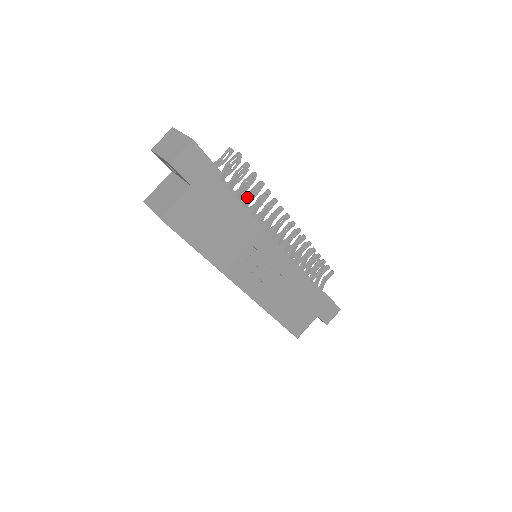
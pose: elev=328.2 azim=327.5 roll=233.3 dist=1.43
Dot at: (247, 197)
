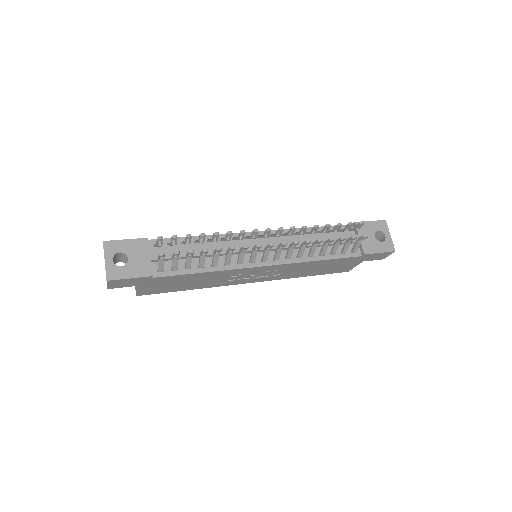
Dot at: (199, 260)
